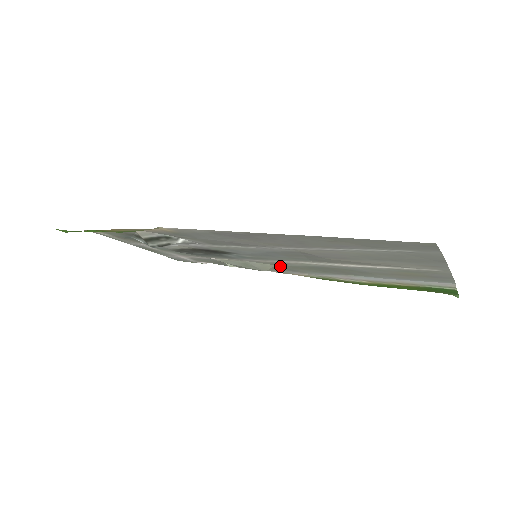
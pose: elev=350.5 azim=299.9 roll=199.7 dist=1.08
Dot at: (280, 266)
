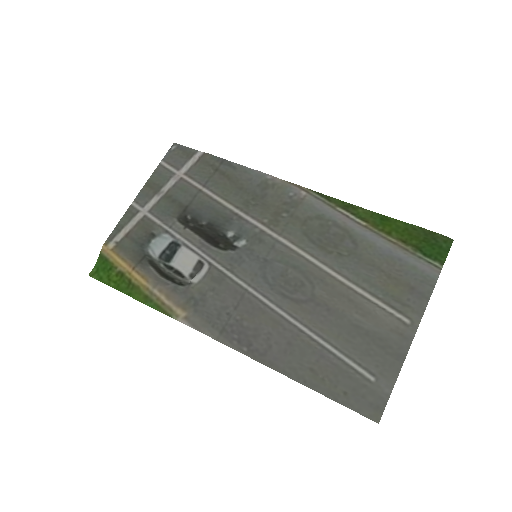
Dot at: (279, 215)
